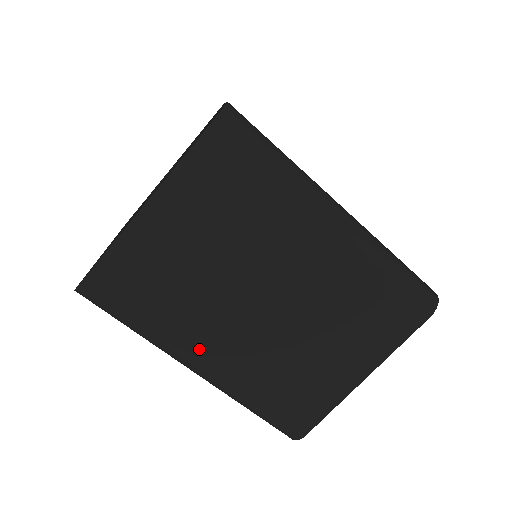
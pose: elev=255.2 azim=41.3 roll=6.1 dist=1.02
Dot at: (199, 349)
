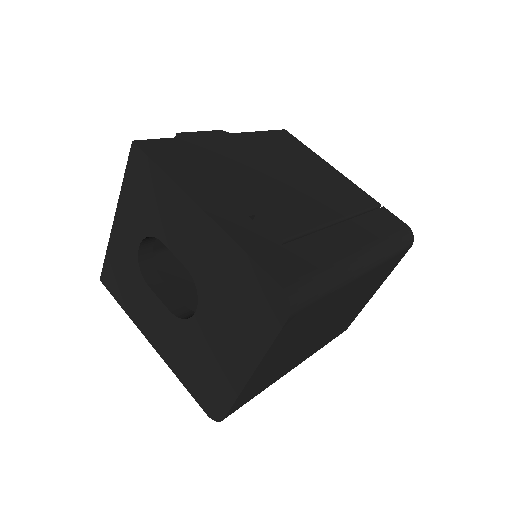
Dot at: (292, 367)
